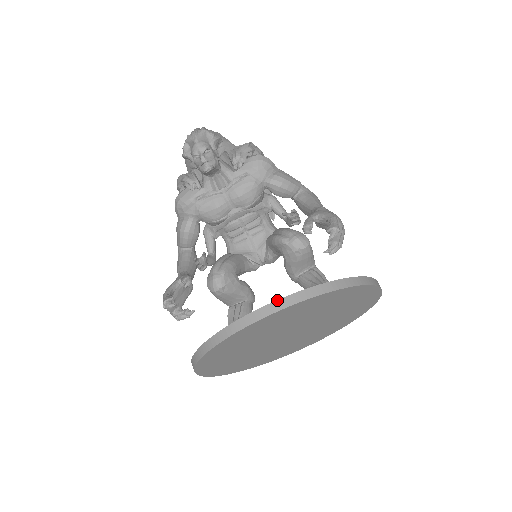
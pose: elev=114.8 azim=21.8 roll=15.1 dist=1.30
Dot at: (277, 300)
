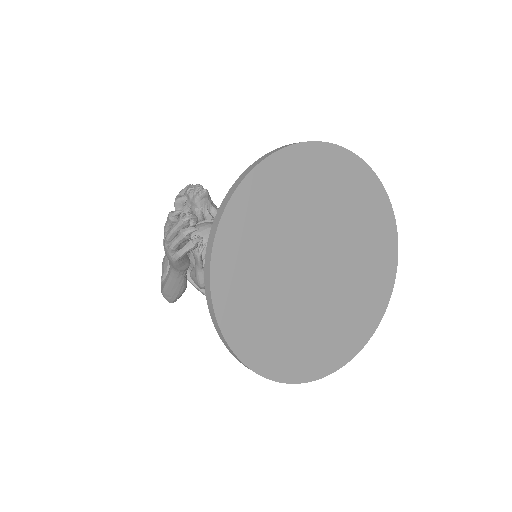
Dot at: occluded
